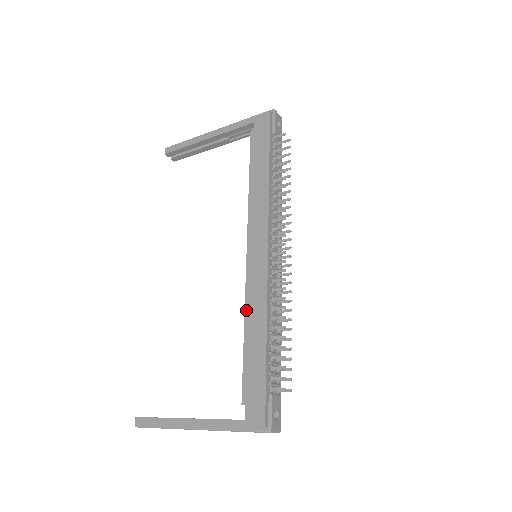
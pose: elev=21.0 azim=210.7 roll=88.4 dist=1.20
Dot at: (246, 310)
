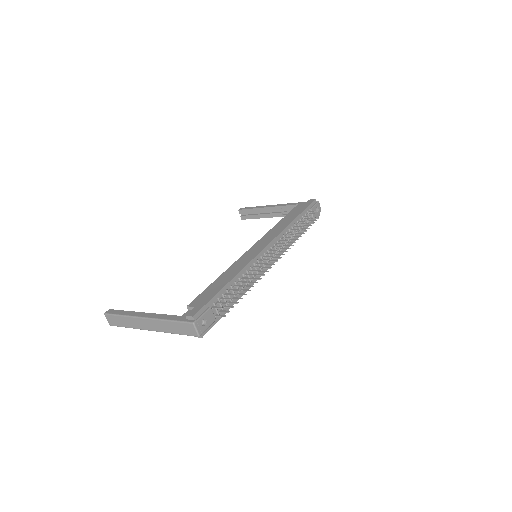
Dot at: (229, 268)
